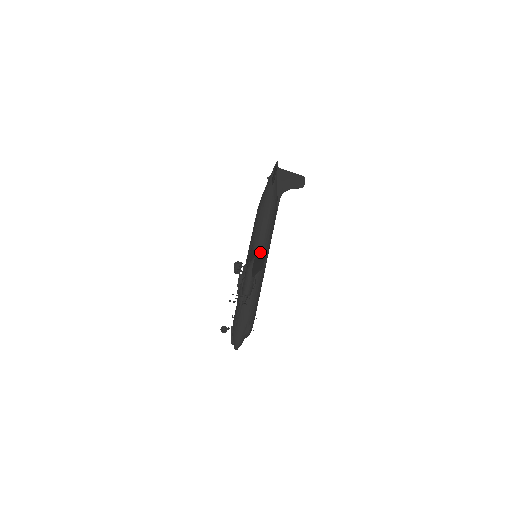
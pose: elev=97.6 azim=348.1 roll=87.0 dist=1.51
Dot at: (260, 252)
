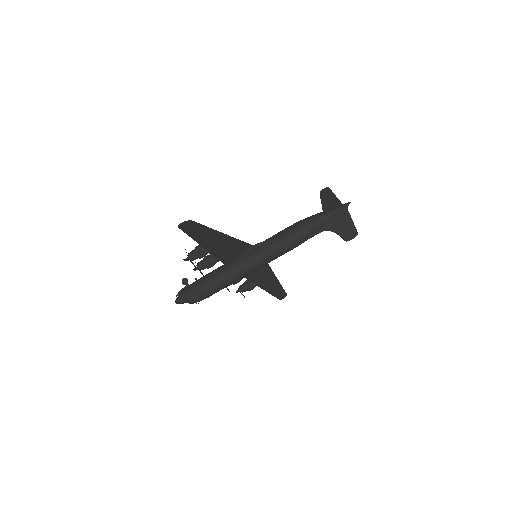
Dot at: (213, 229)
